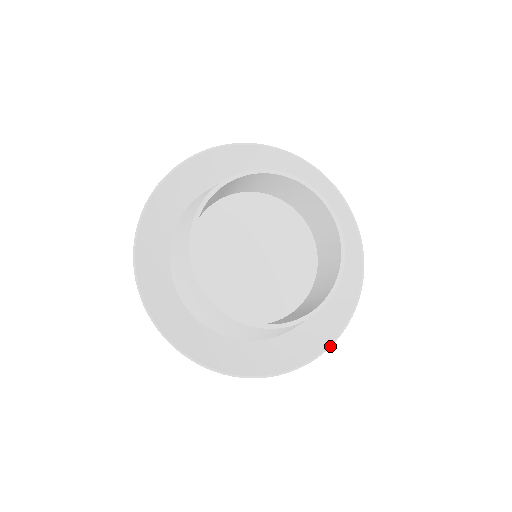
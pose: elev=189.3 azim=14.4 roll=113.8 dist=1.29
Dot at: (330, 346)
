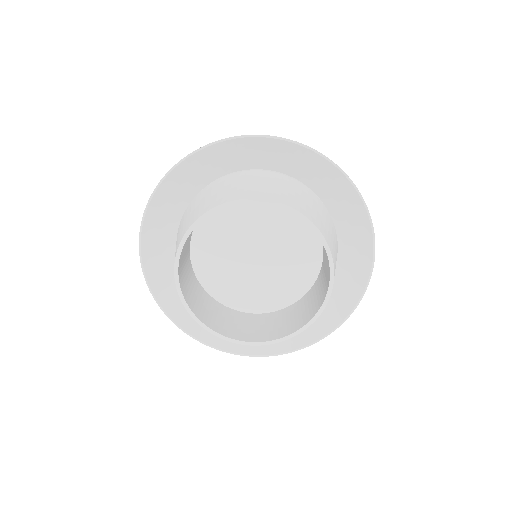
Dot at: (374, 253)
